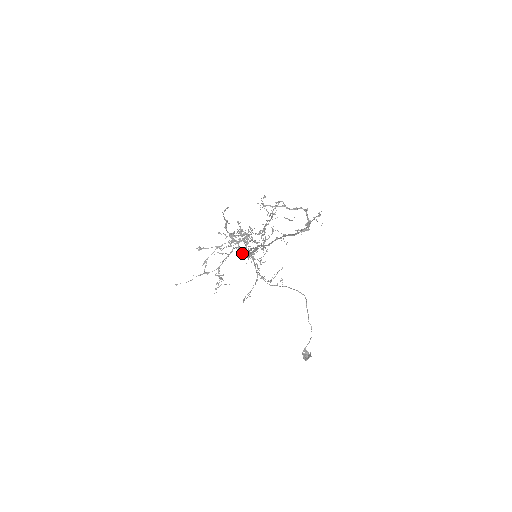
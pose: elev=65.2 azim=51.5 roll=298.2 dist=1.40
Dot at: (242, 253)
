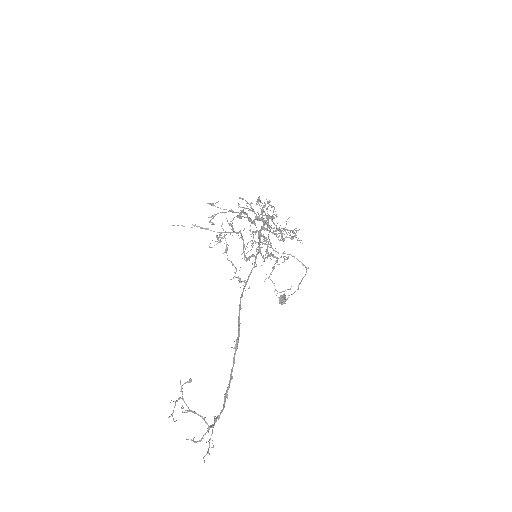
Dot at: occluded
